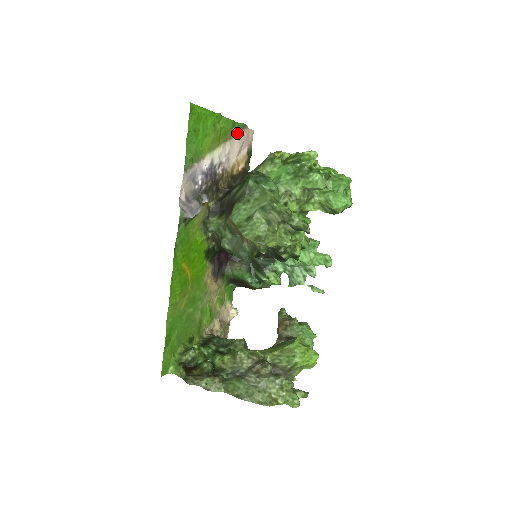
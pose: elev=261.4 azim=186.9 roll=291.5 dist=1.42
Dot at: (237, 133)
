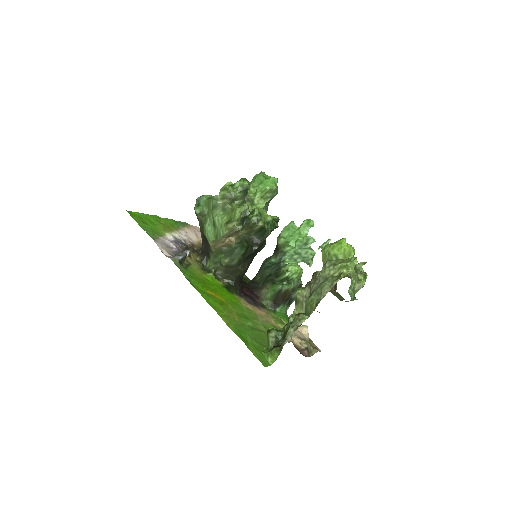
Dot at: (183, 227)
